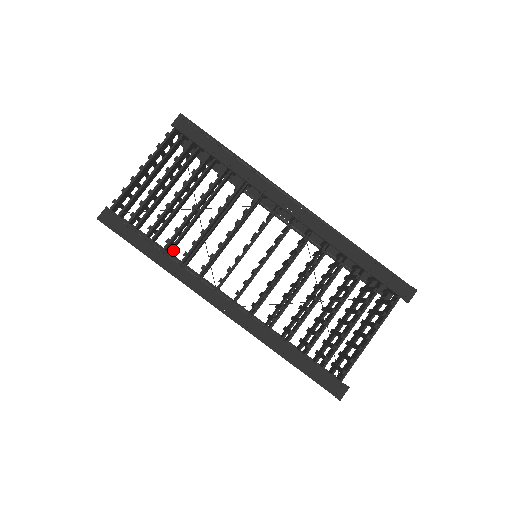
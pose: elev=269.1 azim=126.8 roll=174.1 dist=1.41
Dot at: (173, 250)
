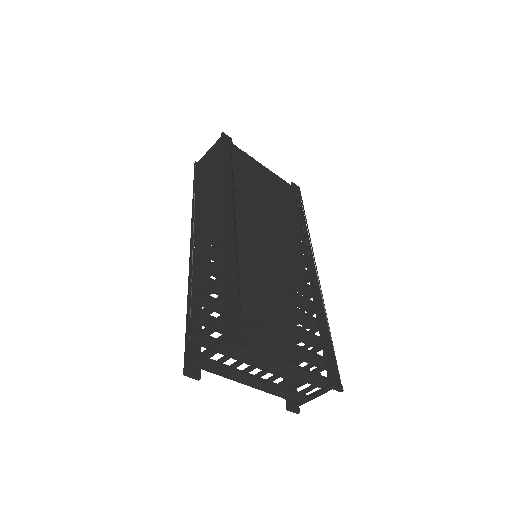
Dot at: occluded
